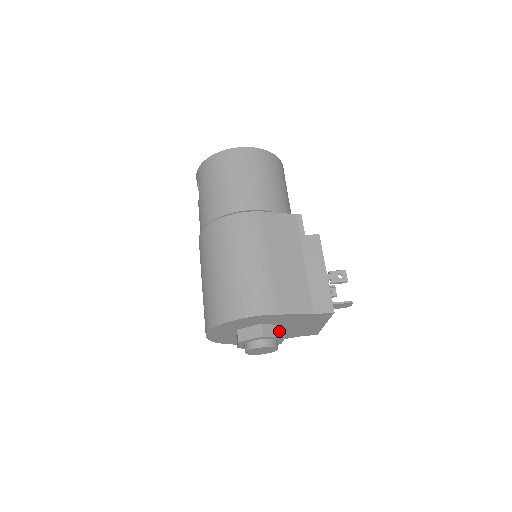
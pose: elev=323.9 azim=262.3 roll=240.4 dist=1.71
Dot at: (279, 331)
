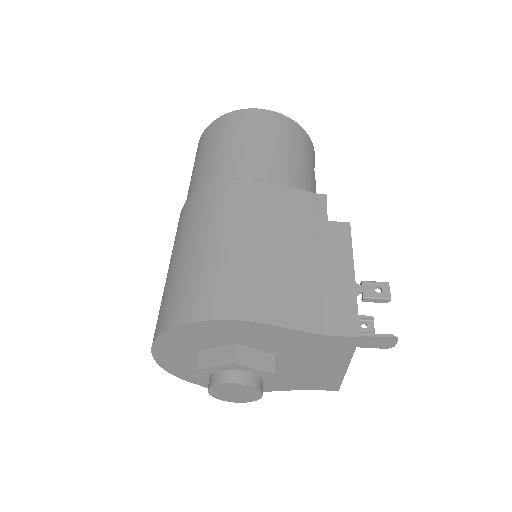
Dot at: (266, 362)
